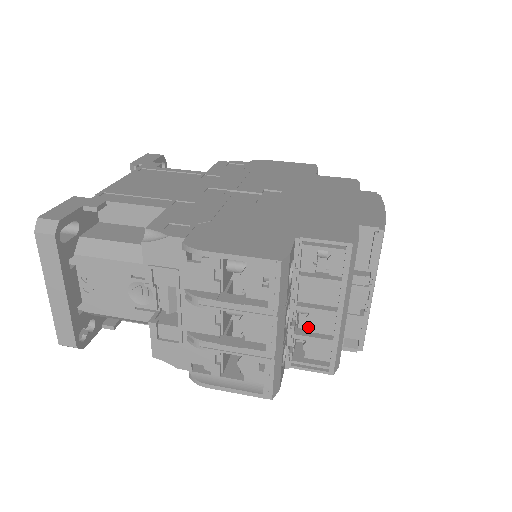
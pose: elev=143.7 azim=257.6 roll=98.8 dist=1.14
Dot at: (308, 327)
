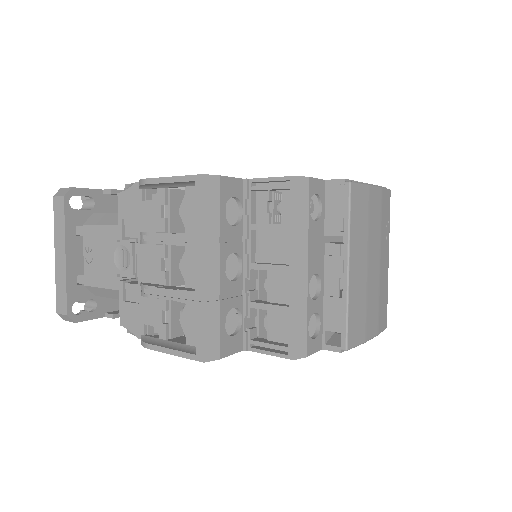
Dot at: (267, 295)
